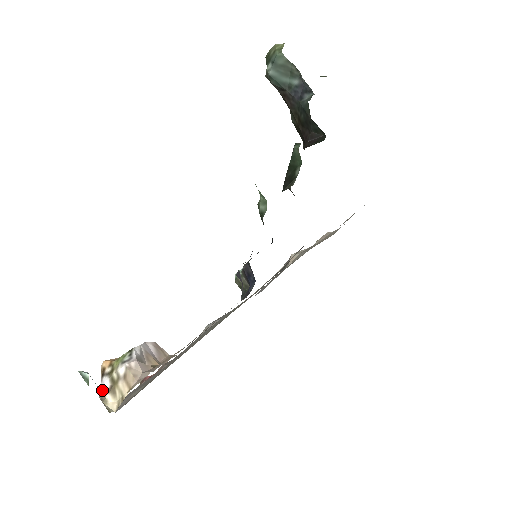
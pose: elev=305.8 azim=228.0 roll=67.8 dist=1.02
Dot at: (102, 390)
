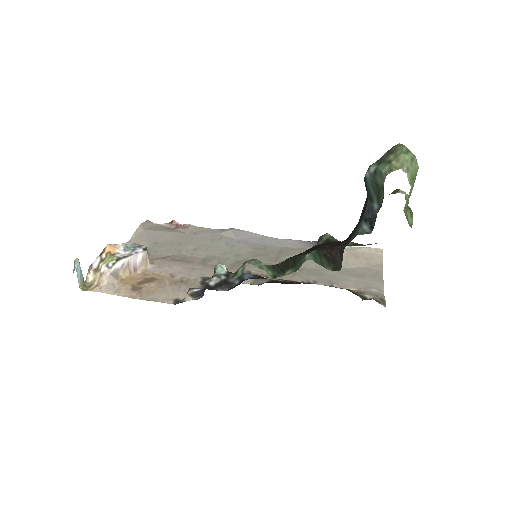
Dot at: (93, 264)
